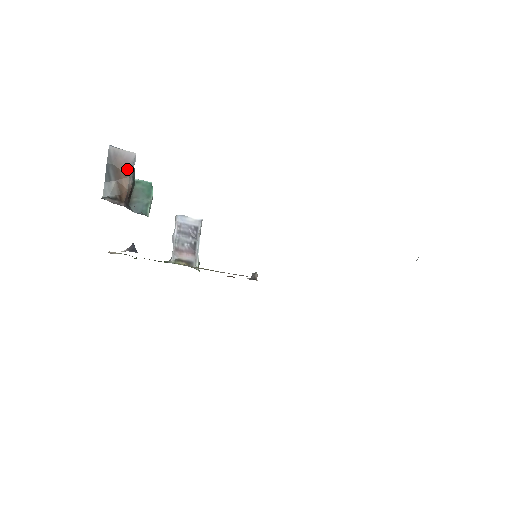
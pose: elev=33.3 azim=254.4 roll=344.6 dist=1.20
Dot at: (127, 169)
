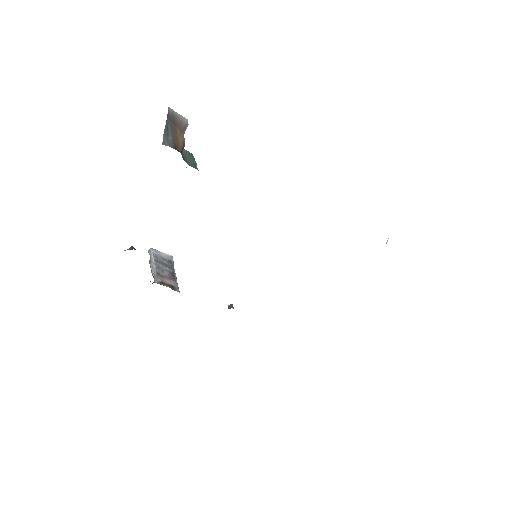
Dot at: (182, 129)
